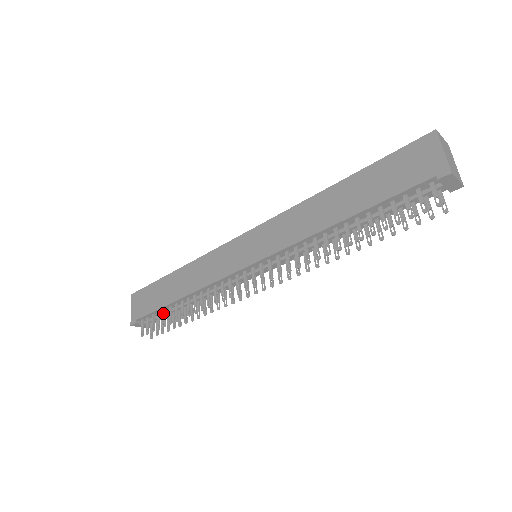
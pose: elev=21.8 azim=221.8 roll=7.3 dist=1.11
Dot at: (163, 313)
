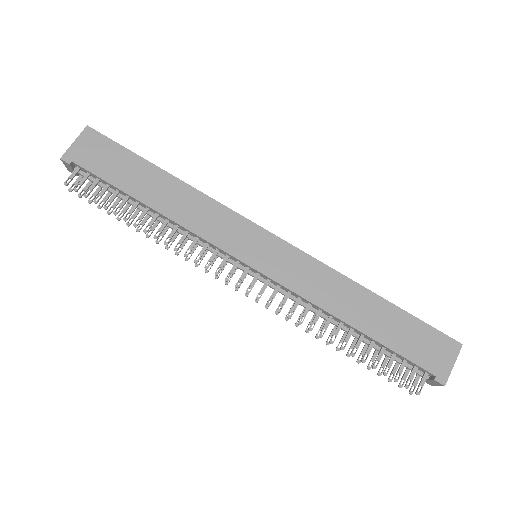
Dot at: (114, 193)
